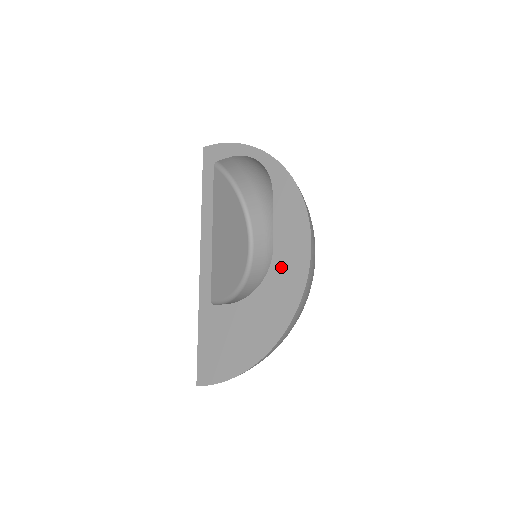
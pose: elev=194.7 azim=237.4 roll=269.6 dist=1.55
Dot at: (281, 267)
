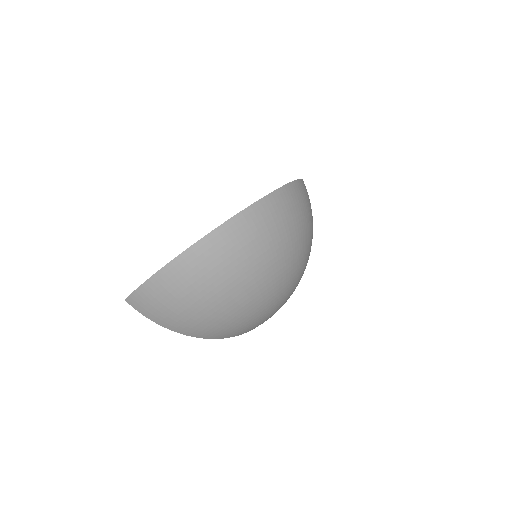
Dot at: occluded
